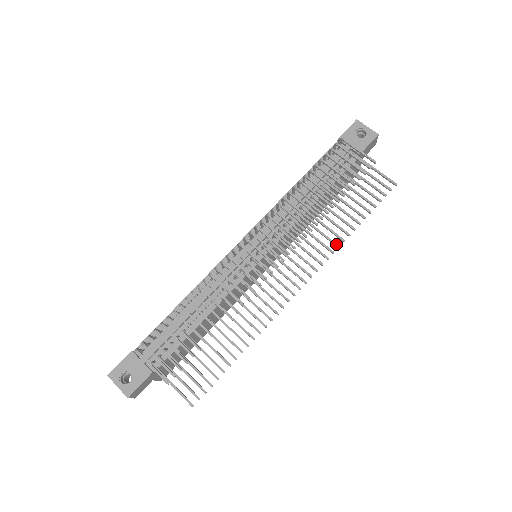
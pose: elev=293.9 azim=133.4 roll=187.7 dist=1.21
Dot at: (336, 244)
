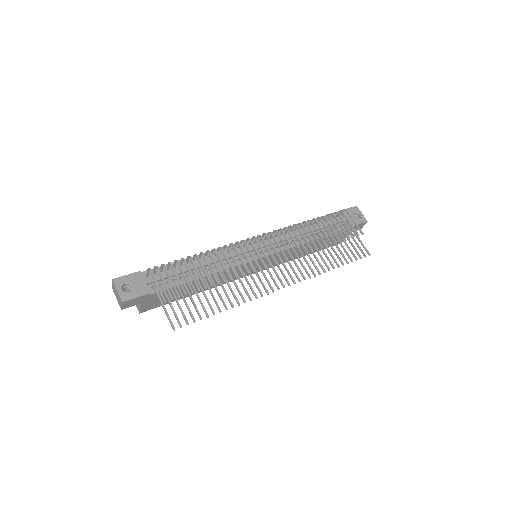
Dot at: (319, 271)
